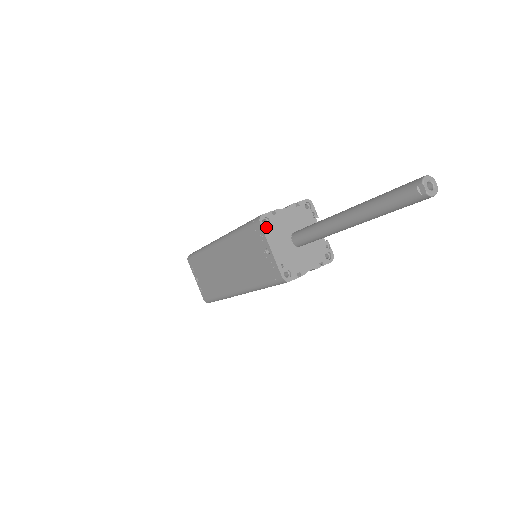
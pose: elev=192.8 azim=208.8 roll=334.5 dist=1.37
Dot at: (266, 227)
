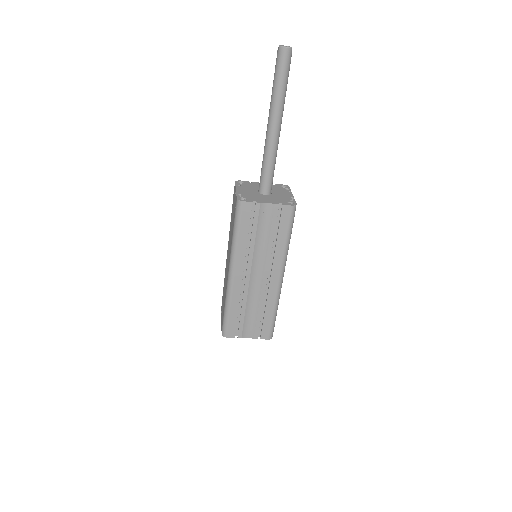
Dot at: (239, 184)
